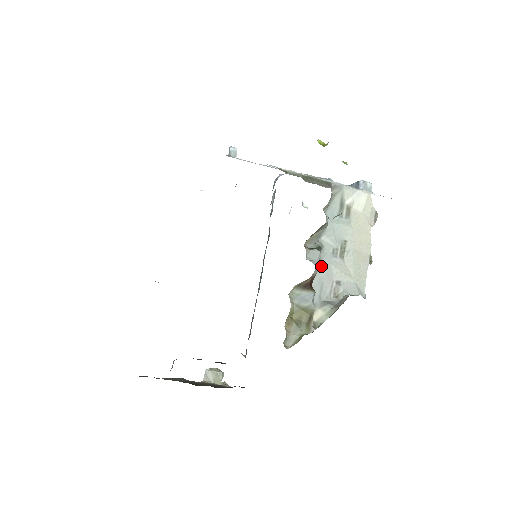
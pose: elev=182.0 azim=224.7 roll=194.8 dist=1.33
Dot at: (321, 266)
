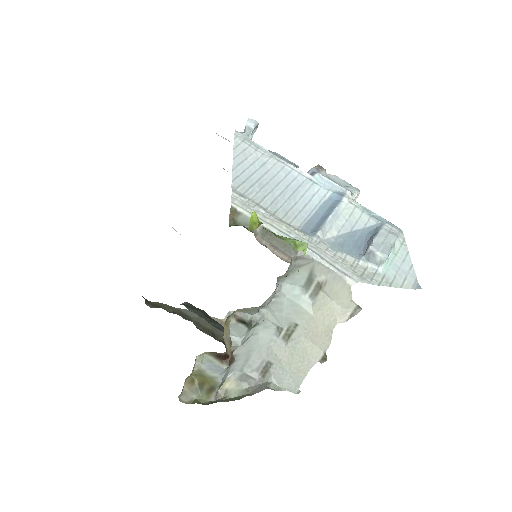
Dot at: (255, 338)
